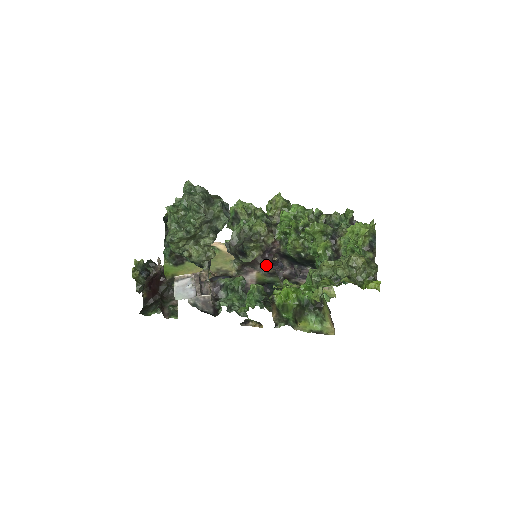
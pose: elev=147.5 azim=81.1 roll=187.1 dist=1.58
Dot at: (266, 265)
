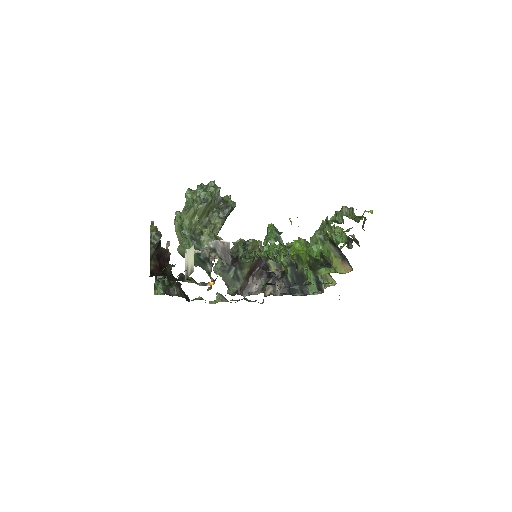
Dot at: (262, 281)
